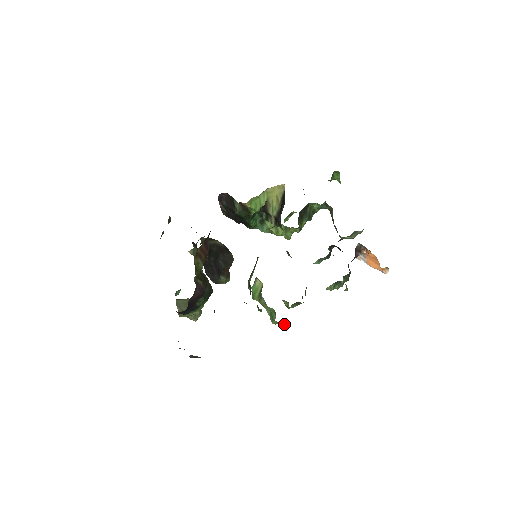
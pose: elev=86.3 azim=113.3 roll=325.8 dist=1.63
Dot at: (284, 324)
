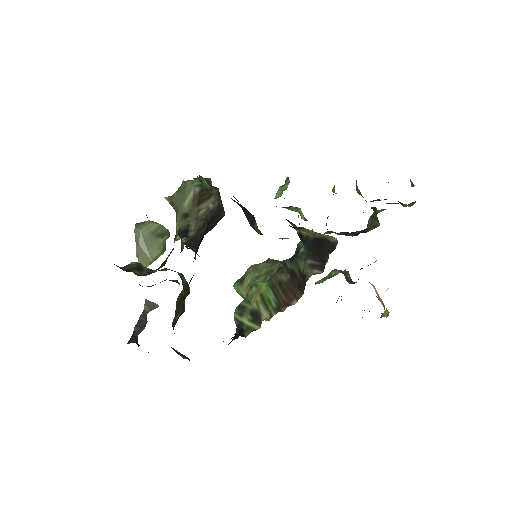
Dot at: occluded
